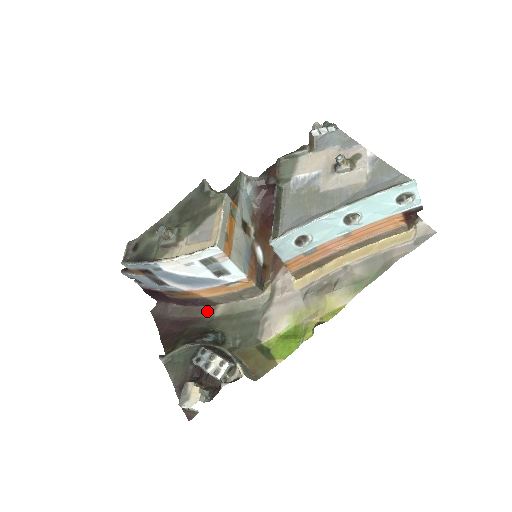
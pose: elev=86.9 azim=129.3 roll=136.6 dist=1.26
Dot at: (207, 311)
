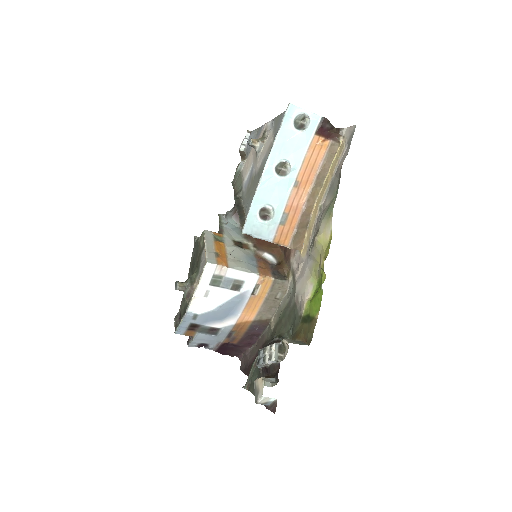
Dot at: (267, 332)
